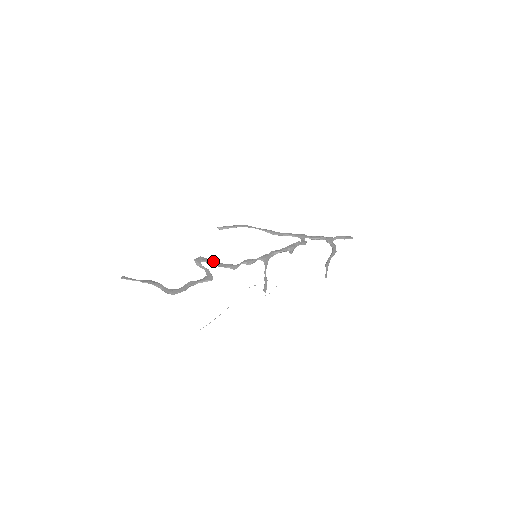
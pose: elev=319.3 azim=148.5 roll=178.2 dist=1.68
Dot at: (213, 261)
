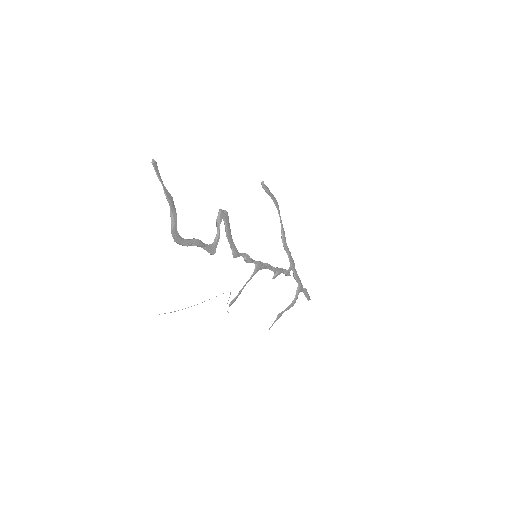
Dot at: (230, 229)
